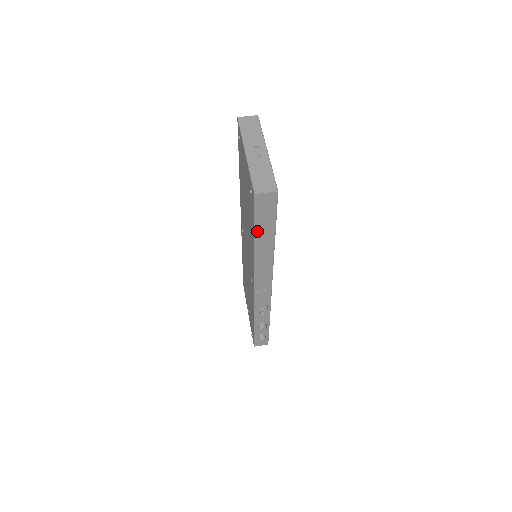
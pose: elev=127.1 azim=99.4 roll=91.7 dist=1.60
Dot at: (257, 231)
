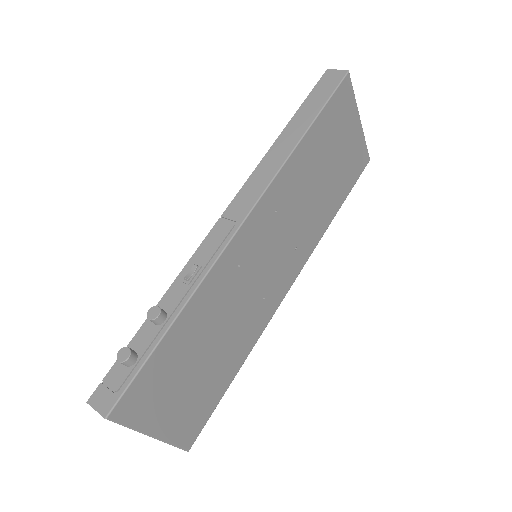
Dot at: (299, 112)
